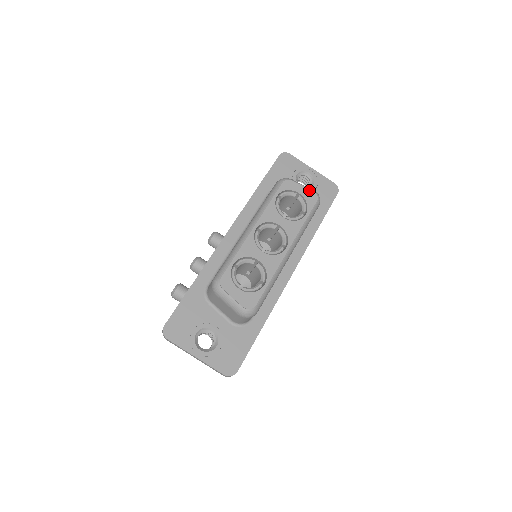
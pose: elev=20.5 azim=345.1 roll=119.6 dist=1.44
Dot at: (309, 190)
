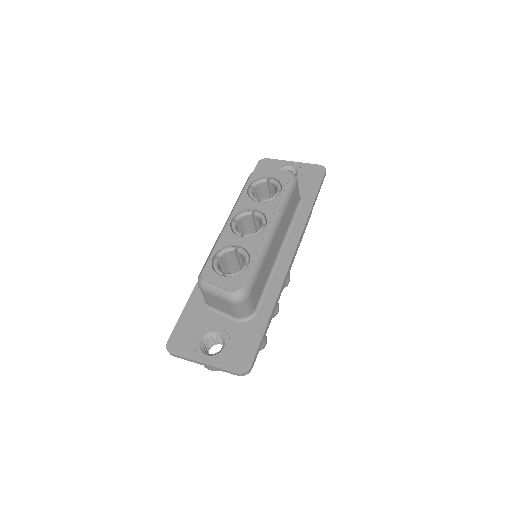
Dot at: (280, 171)
